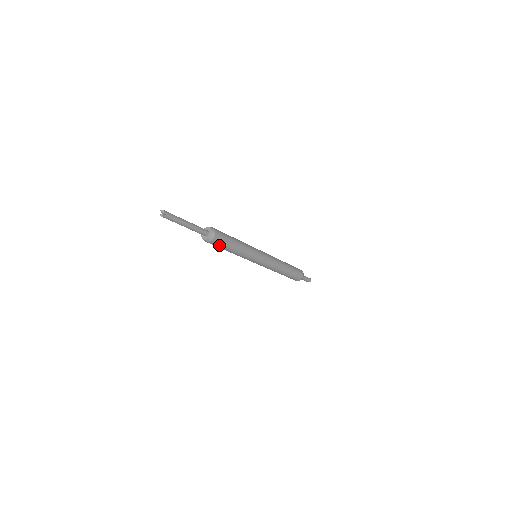
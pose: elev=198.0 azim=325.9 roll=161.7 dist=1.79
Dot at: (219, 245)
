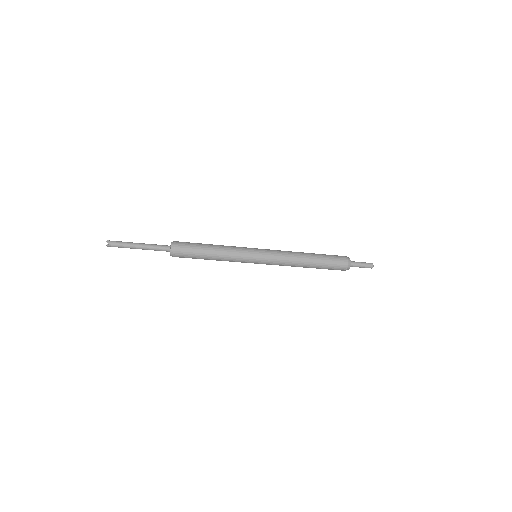
Dot at: (188, 257)
